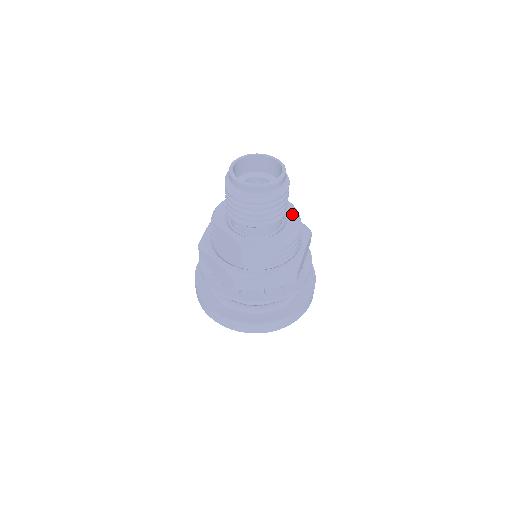
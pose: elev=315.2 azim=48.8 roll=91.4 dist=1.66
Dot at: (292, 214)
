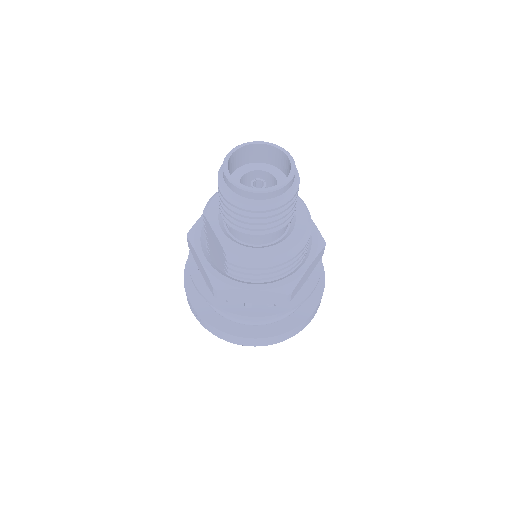
Dot at: (301, 222)
